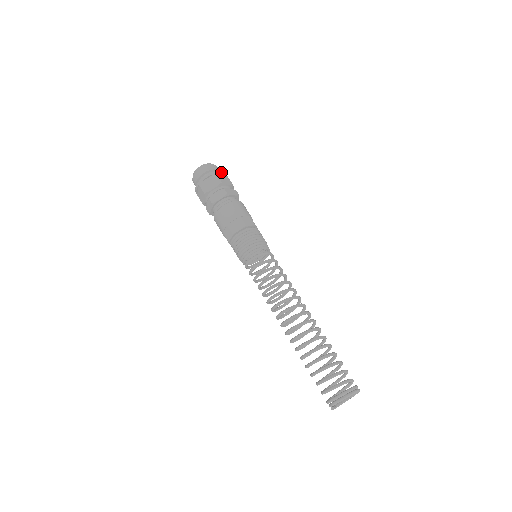
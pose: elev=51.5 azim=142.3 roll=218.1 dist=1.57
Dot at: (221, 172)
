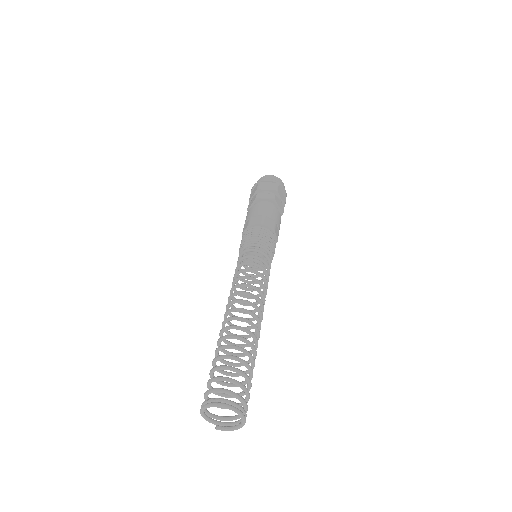
Dot at: (267, 180)
